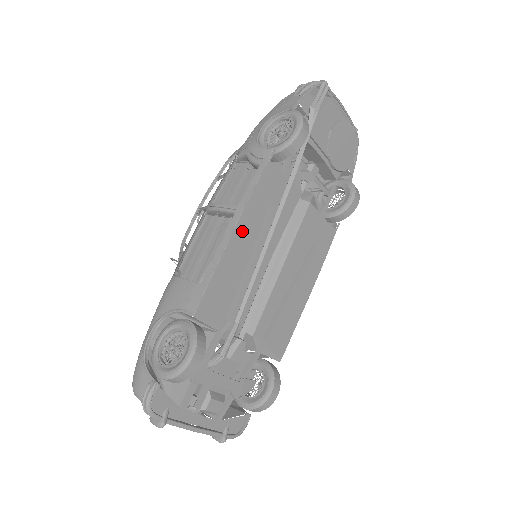
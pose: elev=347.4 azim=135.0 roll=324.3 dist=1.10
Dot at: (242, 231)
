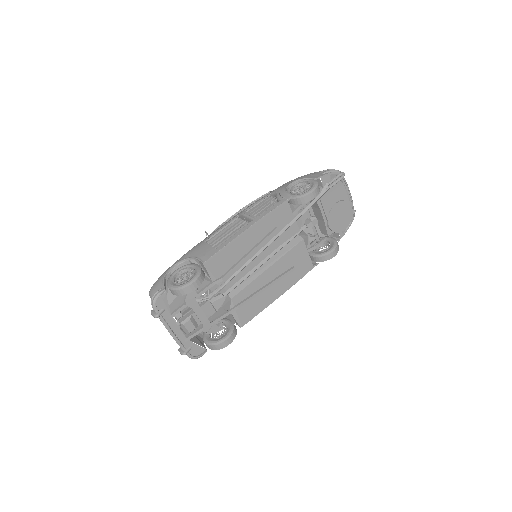
Dot at: (253, 232)
